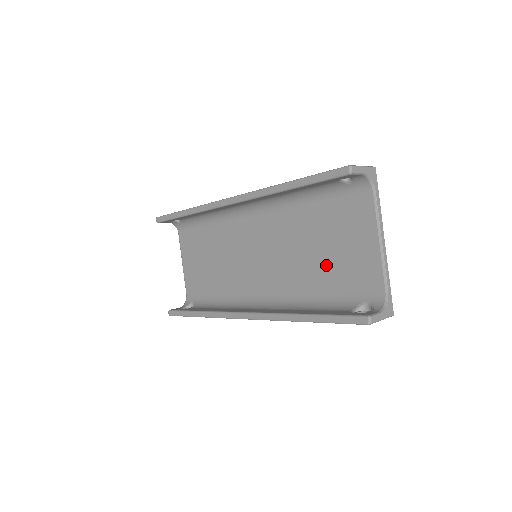
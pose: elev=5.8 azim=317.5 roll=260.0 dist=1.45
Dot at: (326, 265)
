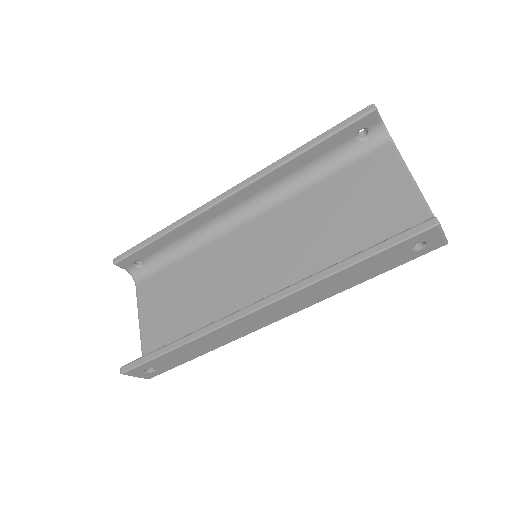
Dot at: (351, 226)
